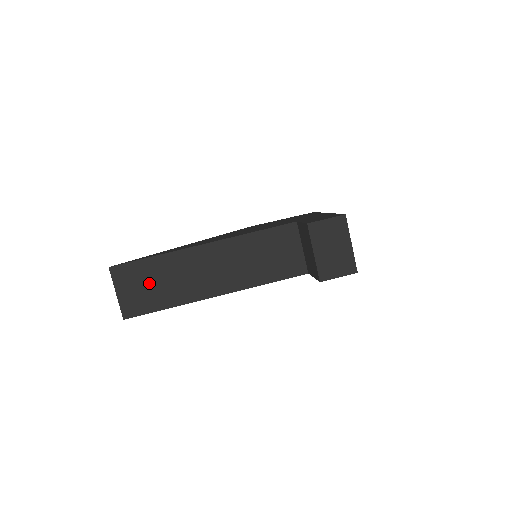
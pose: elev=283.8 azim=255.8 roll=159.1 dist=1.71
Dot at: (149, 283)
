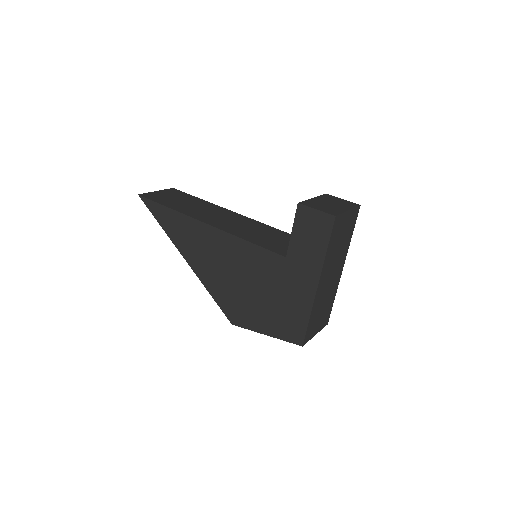
Dot at: (179, 200)
